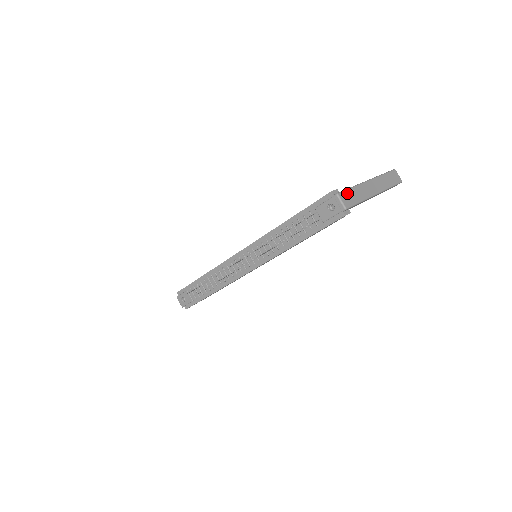
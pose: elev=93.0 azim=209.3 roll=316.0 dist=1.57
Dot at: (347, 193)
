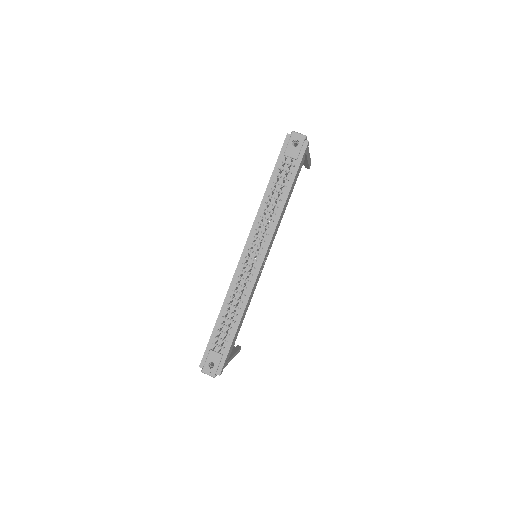
Dot at: occluded
